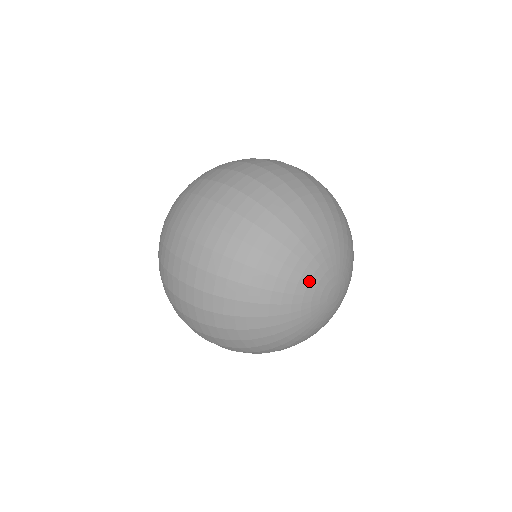
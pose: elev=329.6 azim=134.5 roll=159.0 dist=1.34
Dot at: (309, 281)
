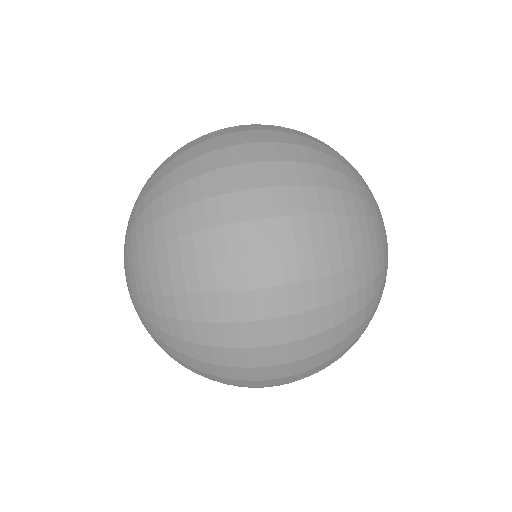
Dot at: occluded
